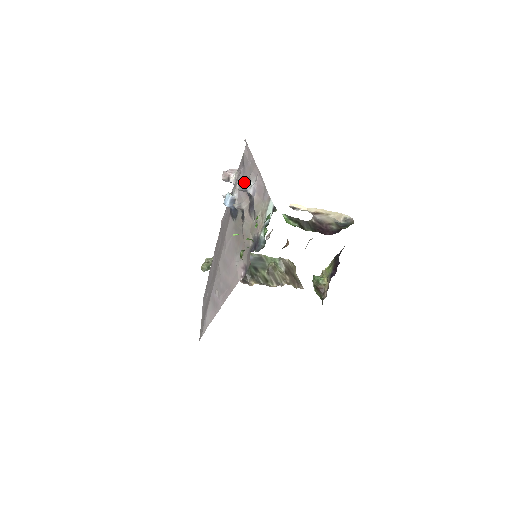
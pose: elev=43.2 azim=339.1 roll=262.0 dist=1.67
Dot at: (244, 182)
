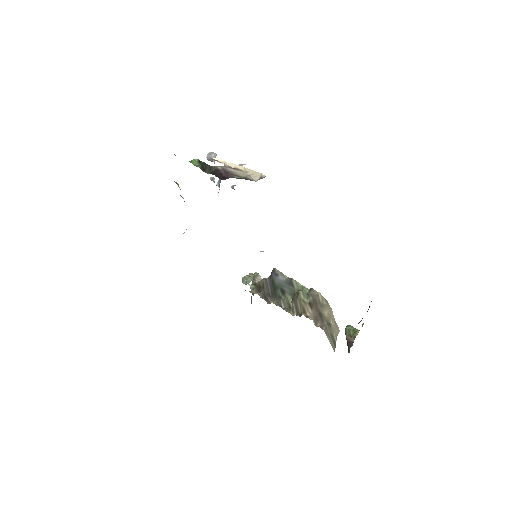
Dot at: (212, 153)
